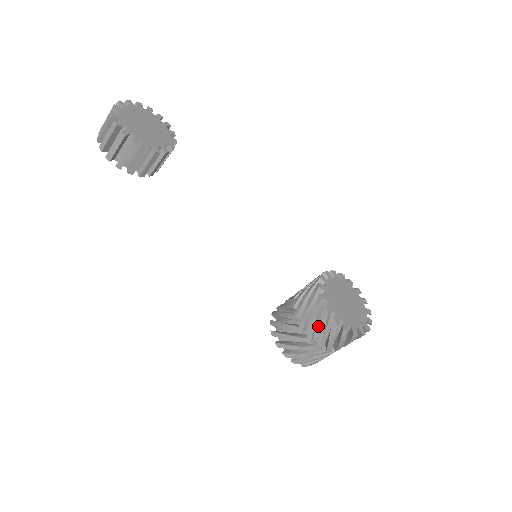
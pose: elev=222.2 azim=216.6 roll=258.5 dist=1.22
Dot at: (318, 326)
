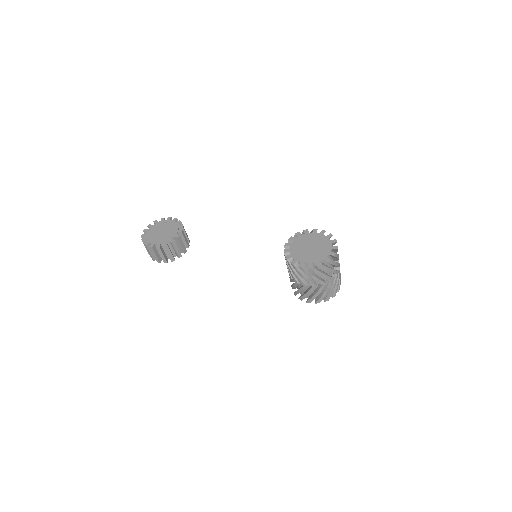
Dot at: occluded
